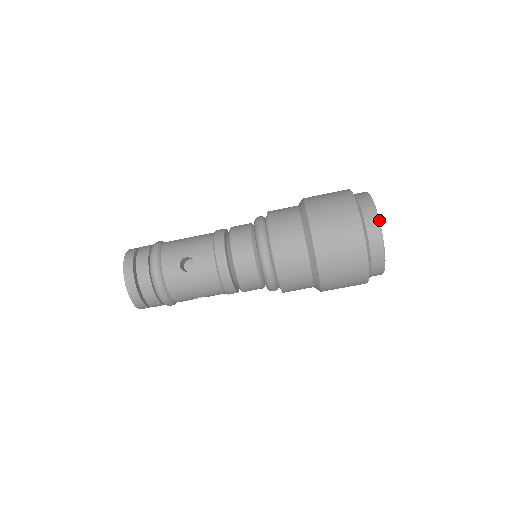
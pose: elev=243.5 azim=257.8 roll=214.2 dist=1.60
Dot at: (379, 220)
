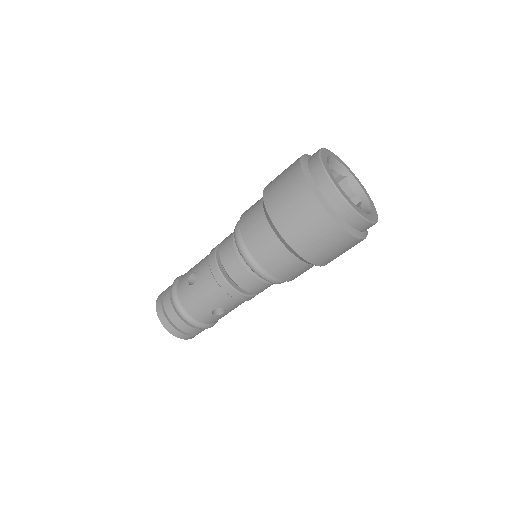
Dot at: (321, 160)
